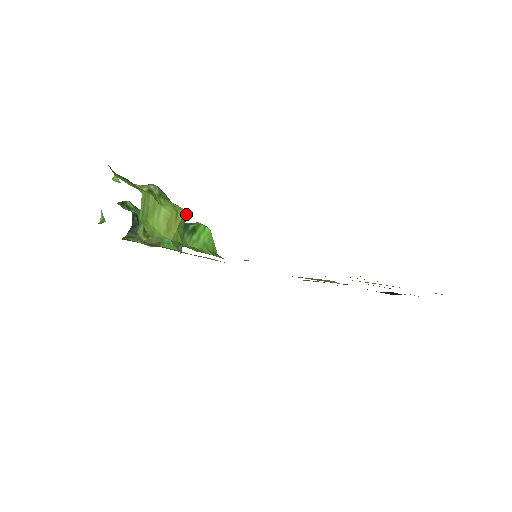
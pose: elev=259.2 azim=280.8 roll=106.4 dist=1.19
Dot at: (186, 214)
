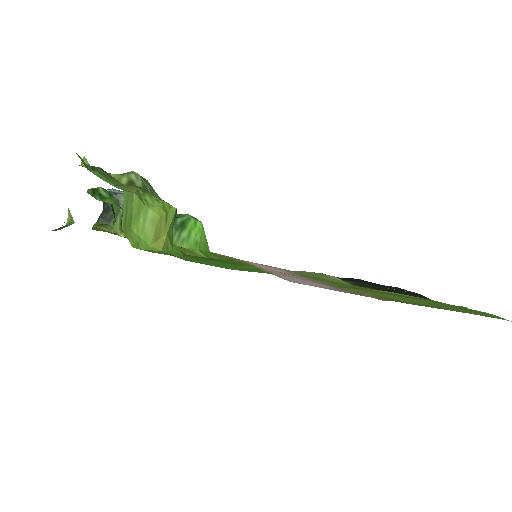
Dot at: (176, 211)
